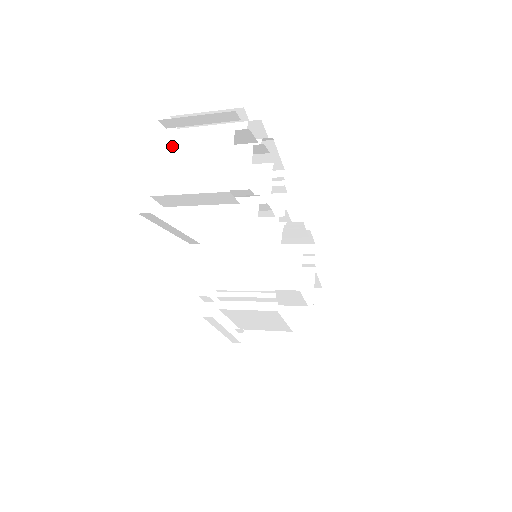
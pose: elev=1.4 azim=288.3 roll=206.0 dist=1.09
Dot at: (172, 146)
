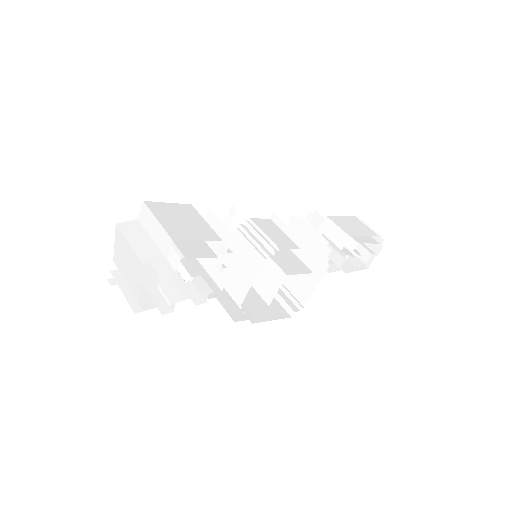
Dot at: (121, 238)
